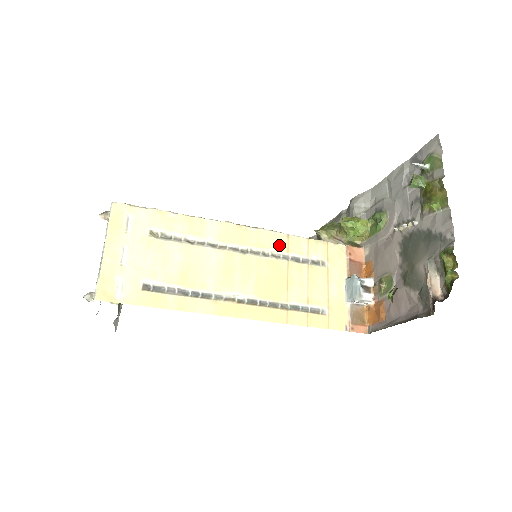
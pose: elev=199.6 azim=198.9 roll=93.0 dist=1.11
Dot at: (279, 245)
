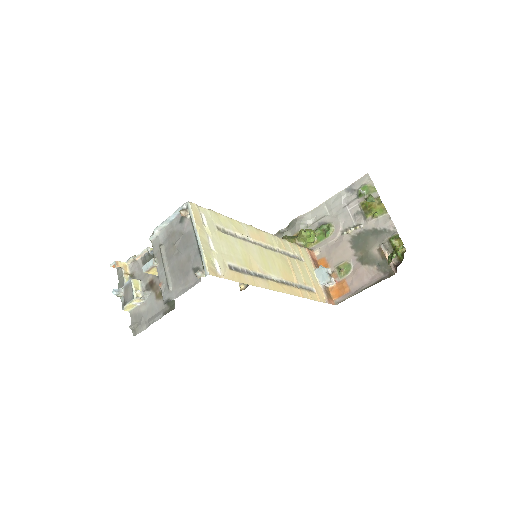
Dot at: (279, 245)
